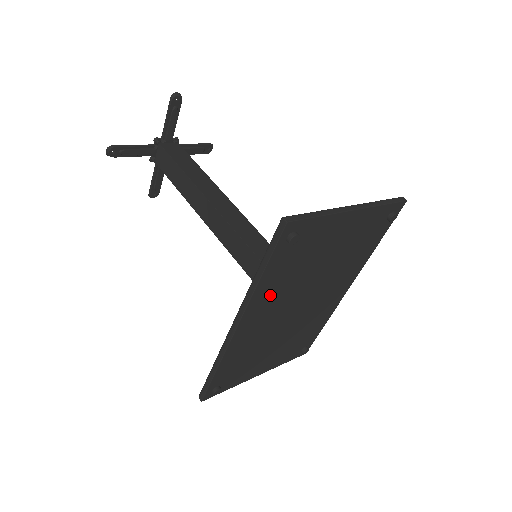
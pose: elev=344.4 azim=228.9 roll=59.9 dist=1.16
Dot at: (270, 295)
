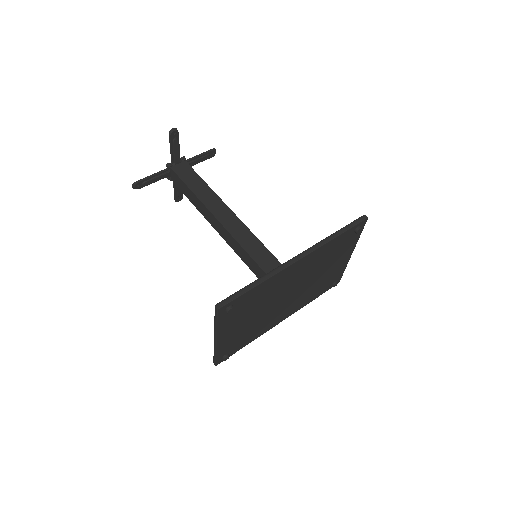
Dot at: (317, 257)
